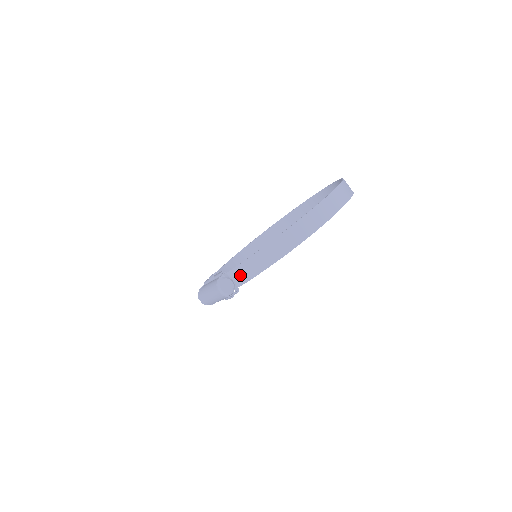
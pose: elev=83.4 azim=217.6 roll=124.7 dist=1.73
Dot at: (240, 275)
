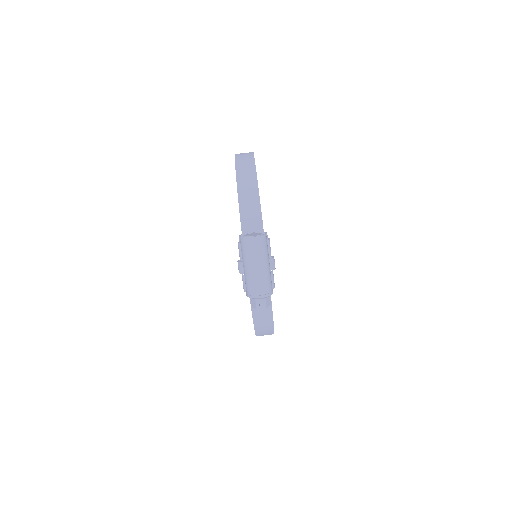
Dot at: (251, 223)
